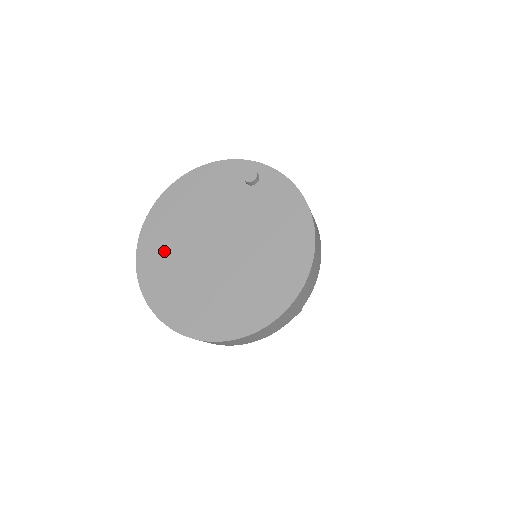
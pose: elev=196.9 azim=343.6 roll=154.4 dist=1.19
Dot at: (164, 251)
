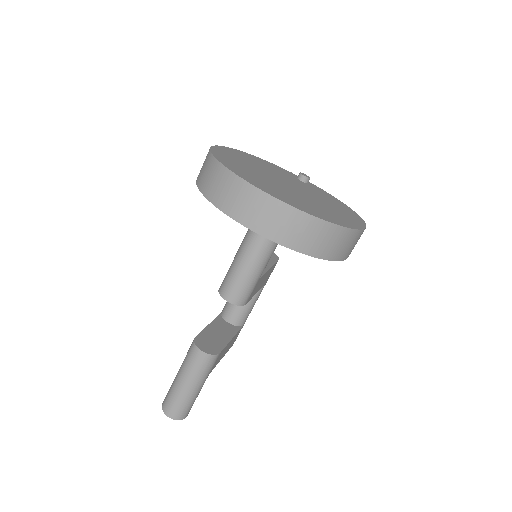
Dot at: (239, 162)
